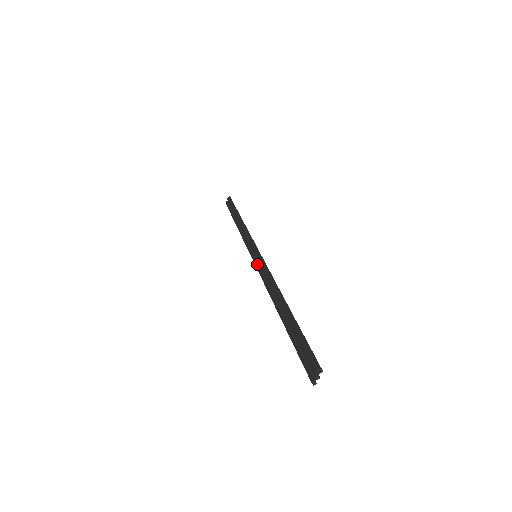
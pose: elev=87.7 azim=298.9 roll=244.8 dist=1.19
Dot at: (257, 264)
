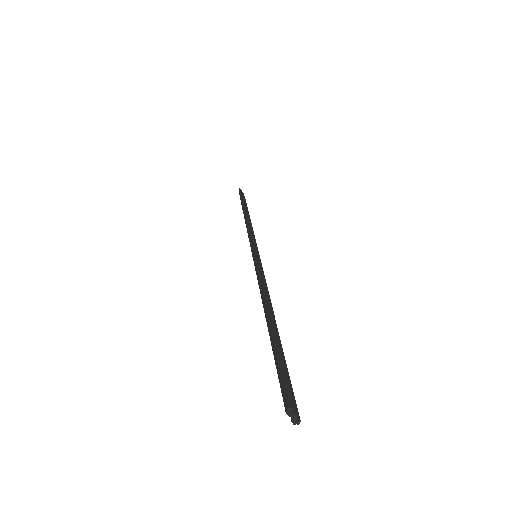
Dot at: occluded
